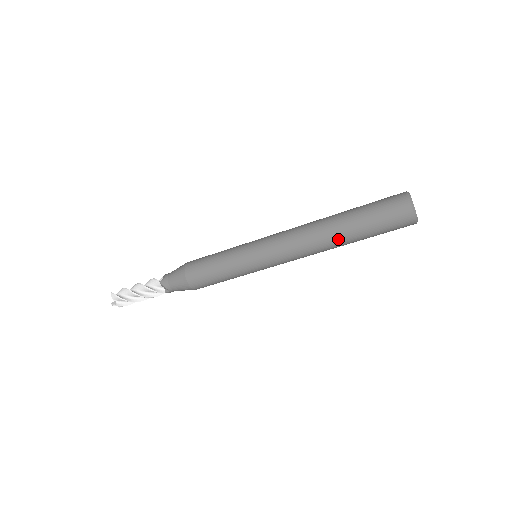
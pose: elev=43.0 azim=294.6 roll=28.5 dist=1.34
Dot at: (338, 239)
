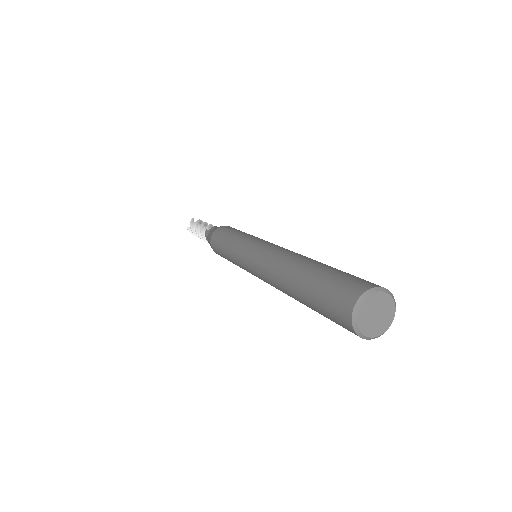
Dot at: occluded
